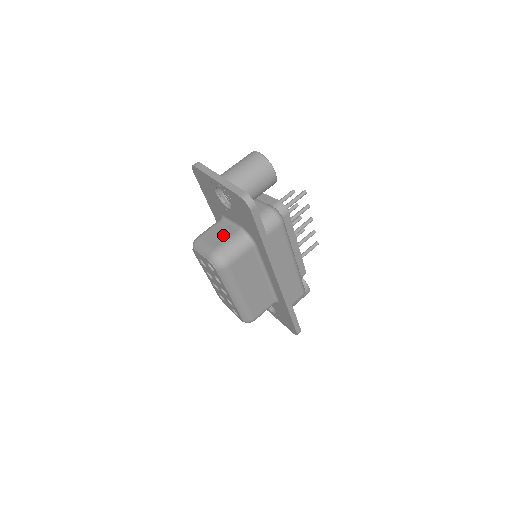
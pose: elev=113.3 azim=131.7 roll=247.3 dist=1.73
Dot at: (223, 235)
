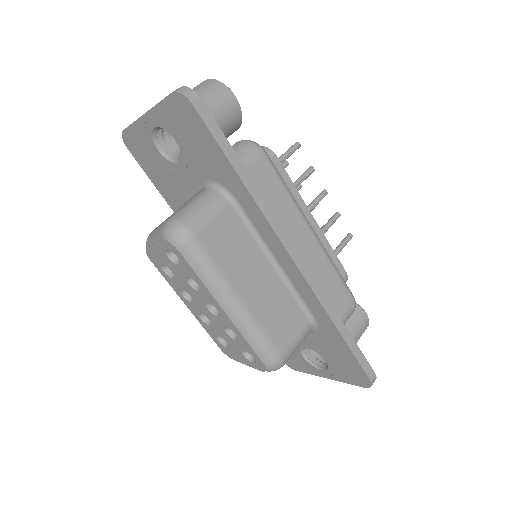
Dot at: (182, 206)
